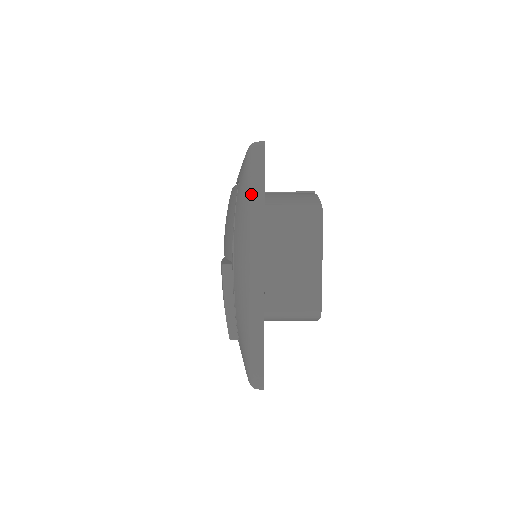
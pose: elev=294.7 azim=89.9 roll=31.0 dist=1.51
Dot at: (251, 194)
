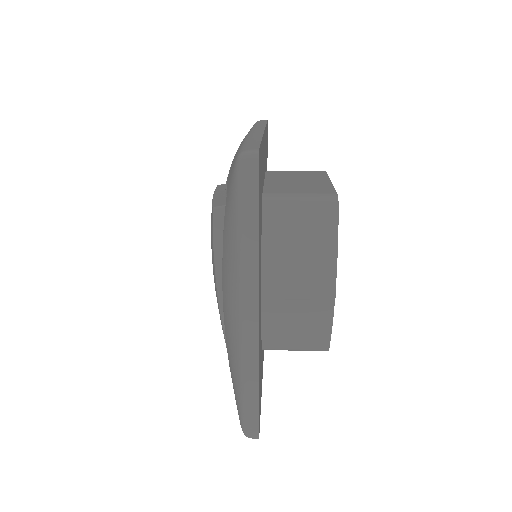
Dot at: (254, 125)
